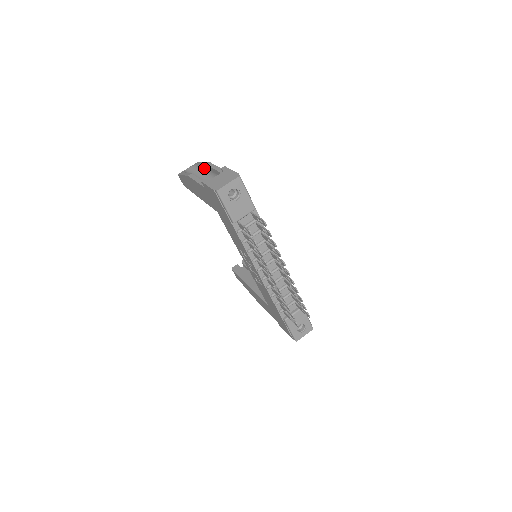
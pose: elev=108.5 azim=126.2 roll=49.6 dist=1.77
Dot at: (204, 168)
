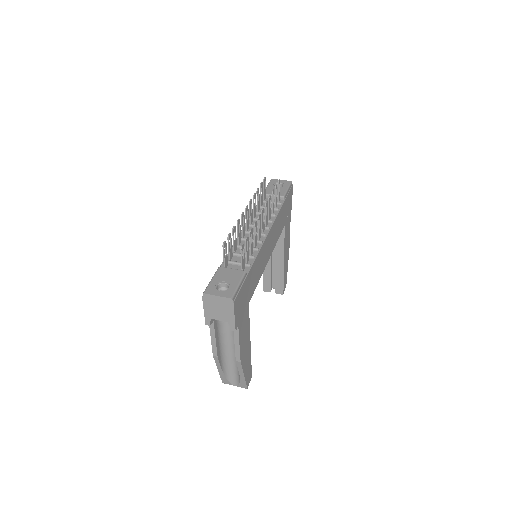
Dot at: occluded
